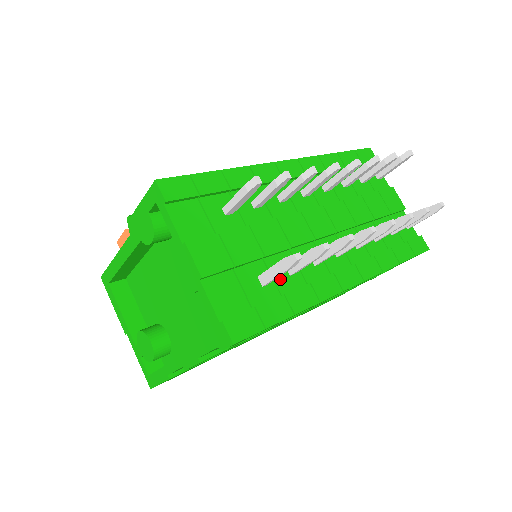
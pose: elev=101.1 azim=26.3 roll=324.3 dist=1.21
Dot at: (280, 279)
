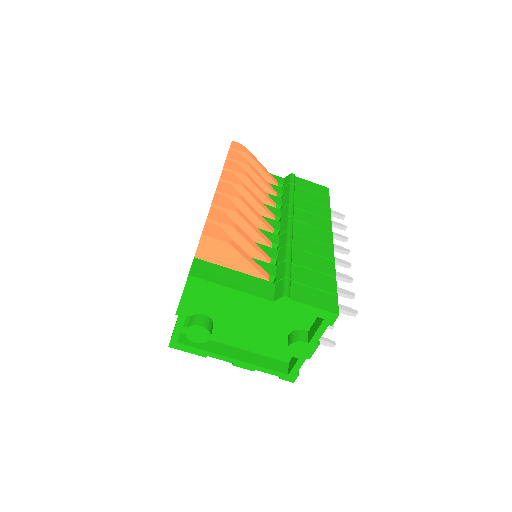
Dot at: occluded
